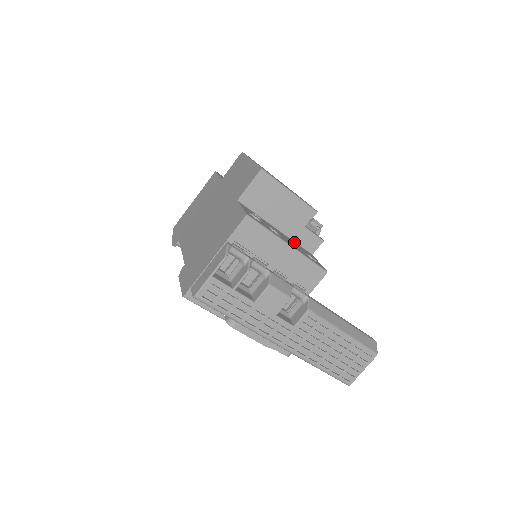
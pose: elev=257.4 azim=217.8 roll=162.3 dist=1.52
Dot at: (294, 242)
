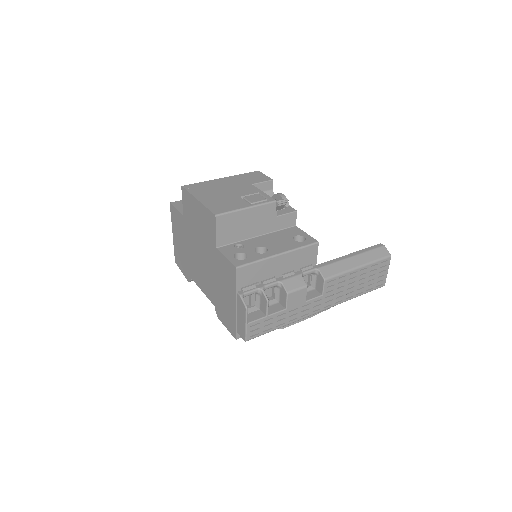
Dot at: (277, 233)
